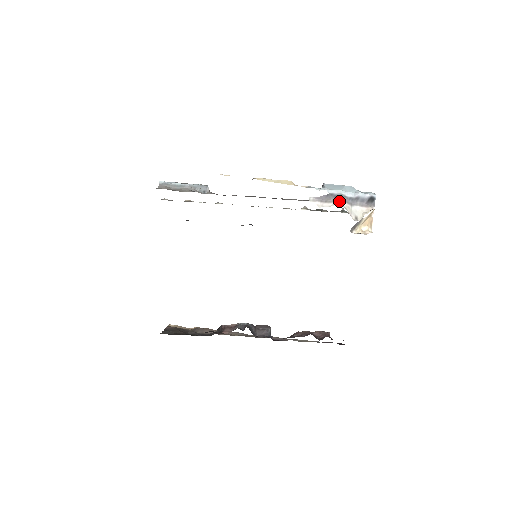
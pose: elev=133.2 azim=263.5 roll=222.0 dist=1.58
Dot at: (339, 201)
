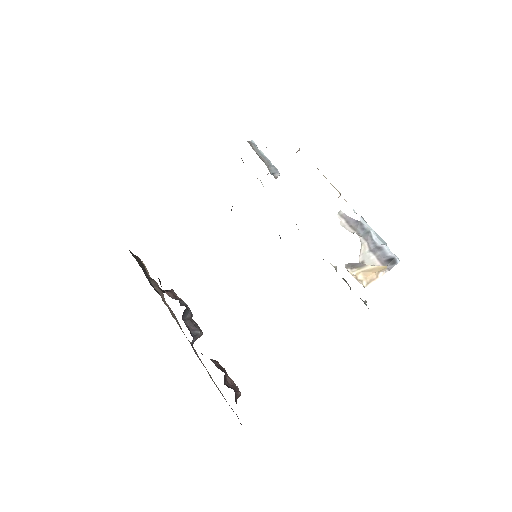
Dot at: (362, 236)
